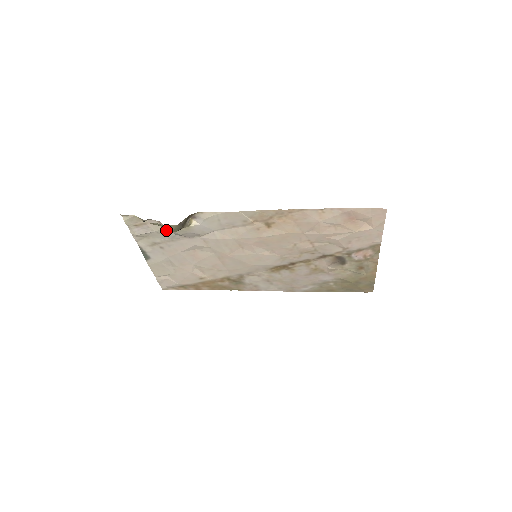
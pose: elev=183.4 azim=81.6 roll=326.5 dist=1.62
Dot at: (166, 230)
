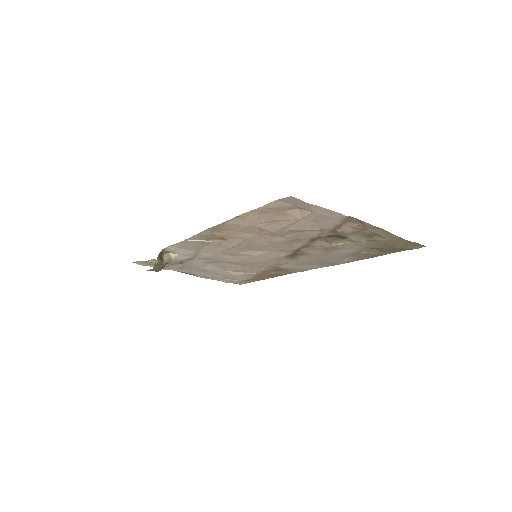
Dot at: occluded
